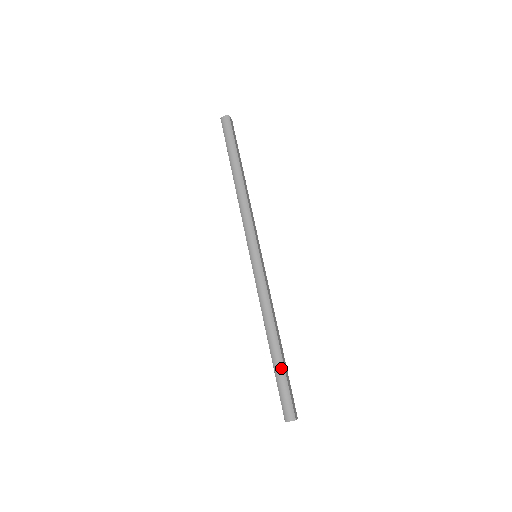
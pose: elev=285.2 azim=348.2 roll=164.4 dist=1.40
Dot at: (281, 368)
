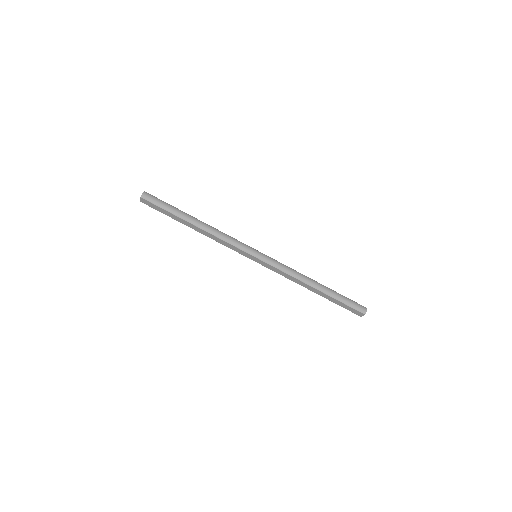
Dot at: (336, 293)
